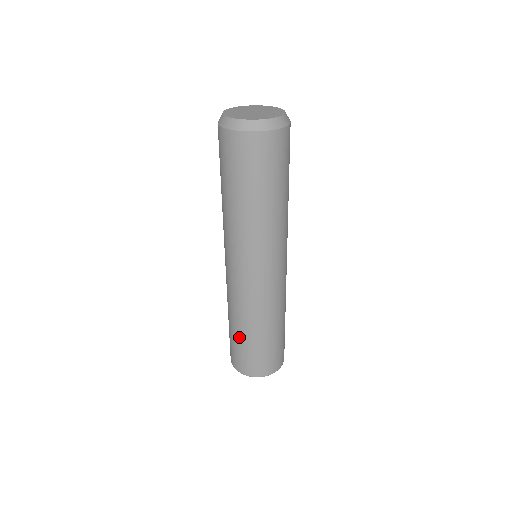
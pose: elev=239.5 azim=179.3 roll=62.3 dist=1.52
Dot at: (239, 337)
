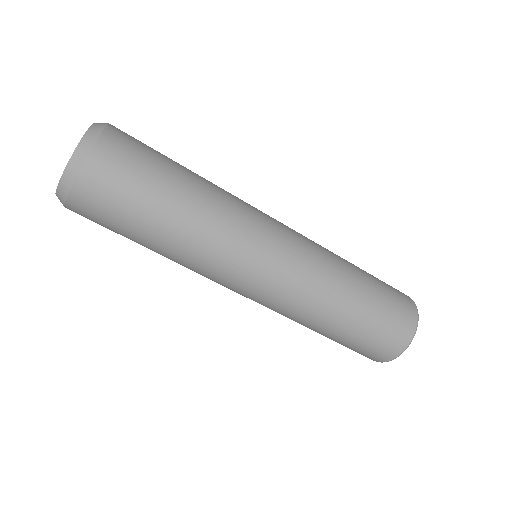
Dot at: (343, 334)
